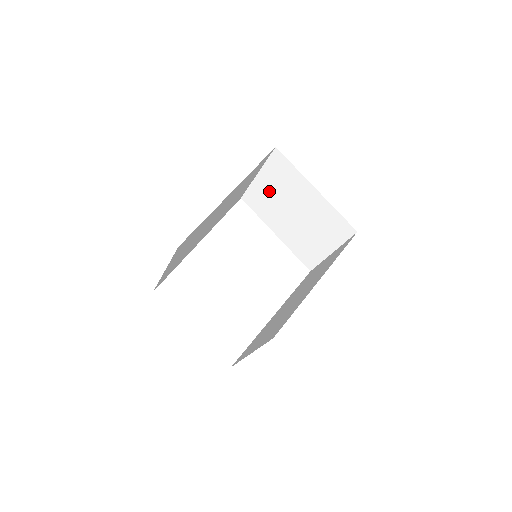
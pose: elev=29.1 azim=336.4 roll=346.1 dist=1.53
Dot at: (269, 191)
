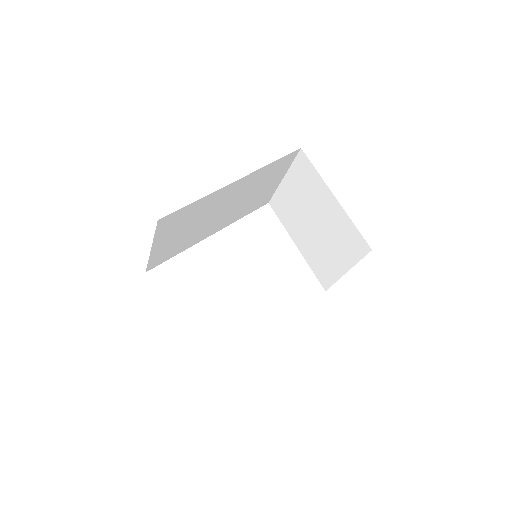
Dot at: (293, 197)
